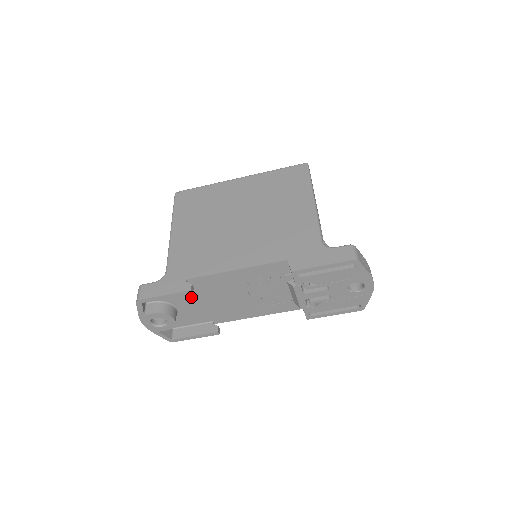
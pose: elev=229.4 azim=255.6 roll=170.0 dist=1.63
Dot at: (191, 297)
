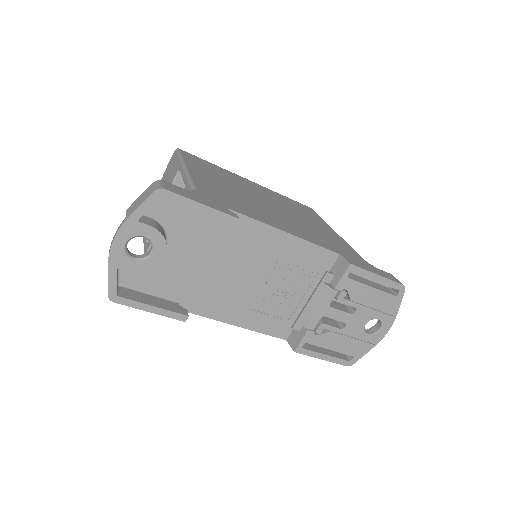
Dot at: (201, 242)
